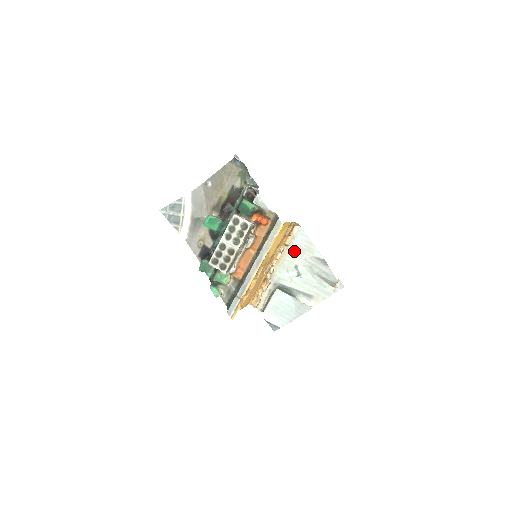
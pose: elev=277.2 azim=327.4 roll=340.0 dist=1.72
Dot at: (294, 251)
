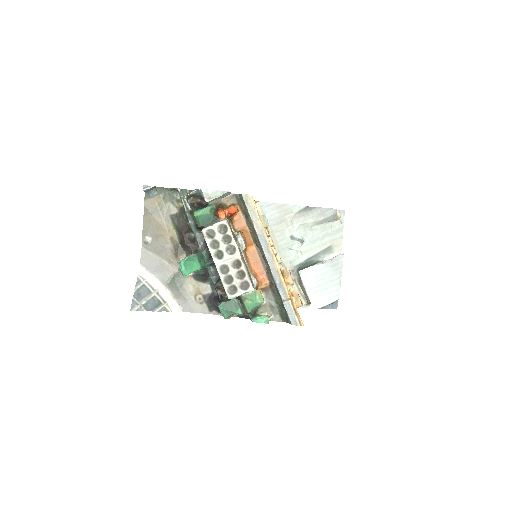
Dot at: (276, 227)
